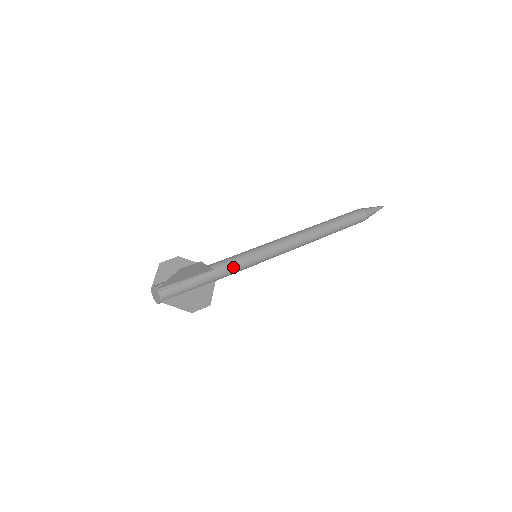
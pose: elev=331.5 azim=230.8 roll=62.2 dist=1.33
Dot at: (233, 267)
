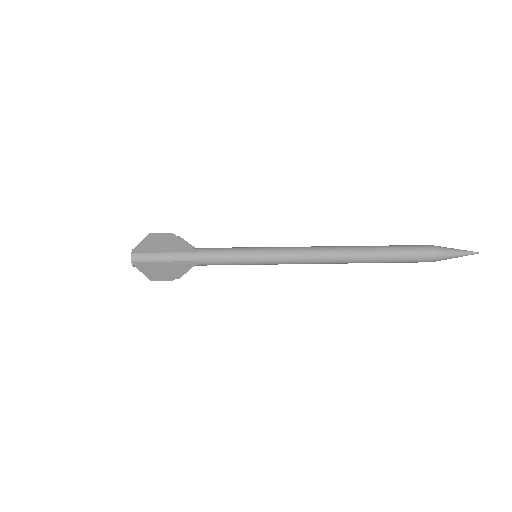
Dot at: (219, 256)
